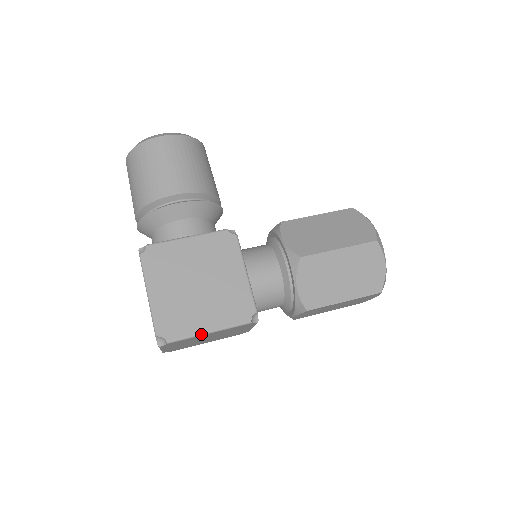
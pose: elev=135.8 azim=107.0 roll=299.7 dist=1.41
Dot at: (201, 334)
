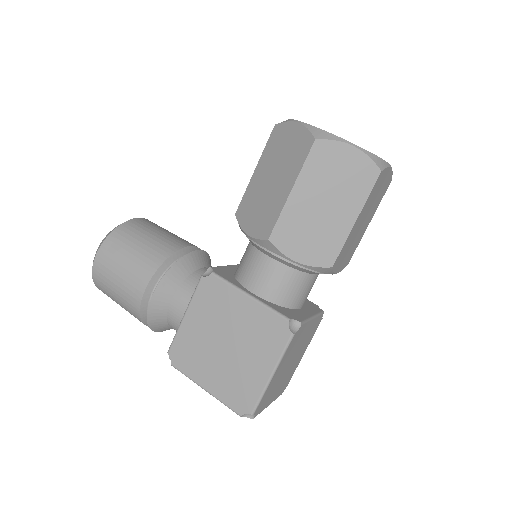
Dot at: (268, 383)
